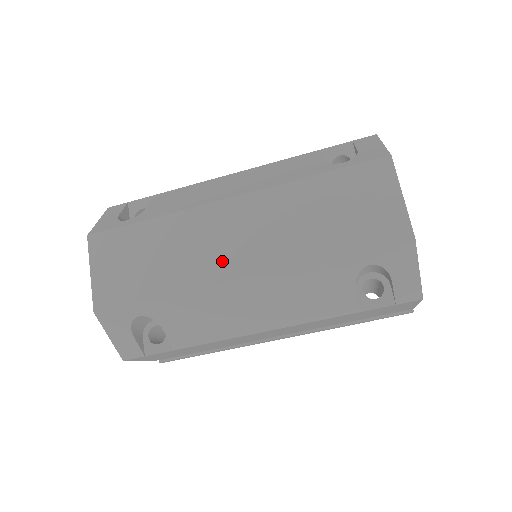
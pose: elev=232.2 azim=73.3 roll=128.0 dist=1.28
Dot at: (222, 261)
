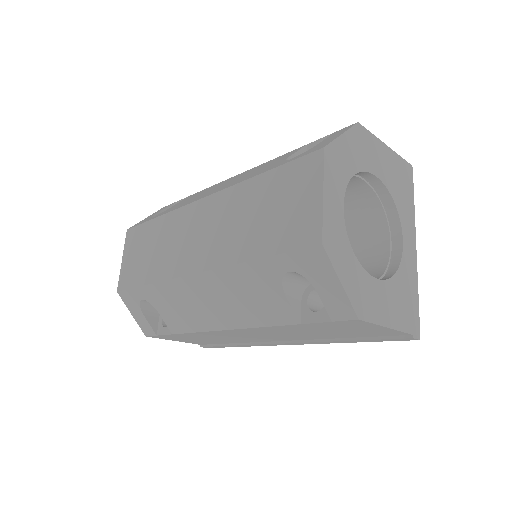
Dot at: (185, 257)
